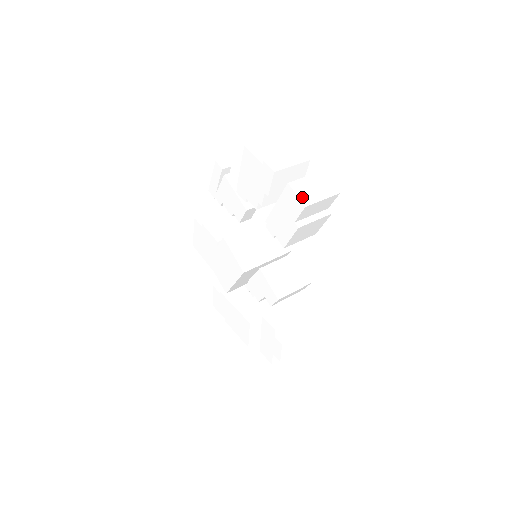
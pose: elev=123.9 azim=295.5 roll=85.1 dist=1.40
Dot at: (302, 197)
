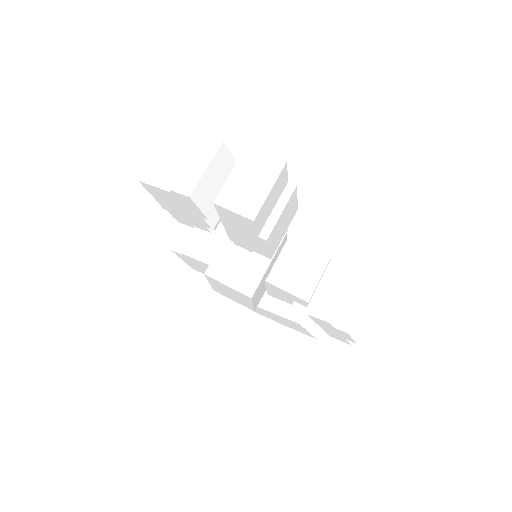
Dot at: (242, 209)
